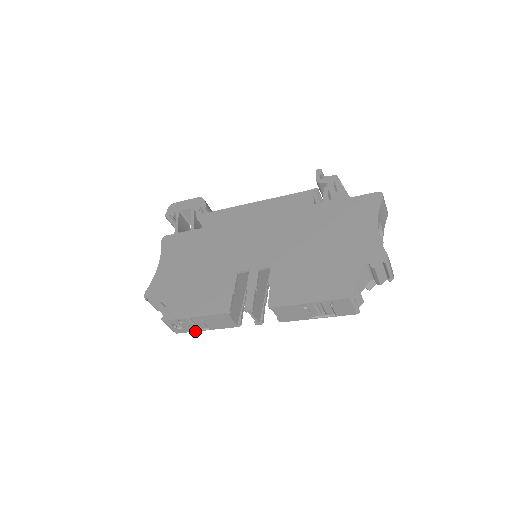
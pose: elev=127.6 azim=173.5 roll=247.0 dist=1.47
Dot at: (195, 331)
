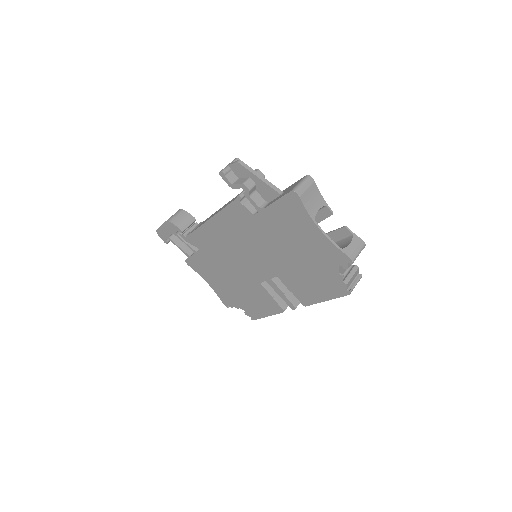
Dot at: occluded
